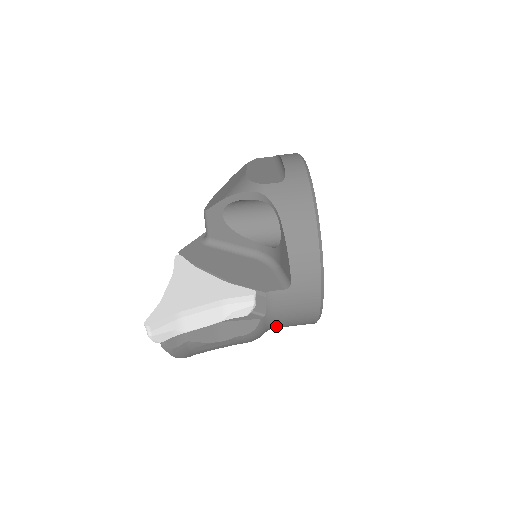
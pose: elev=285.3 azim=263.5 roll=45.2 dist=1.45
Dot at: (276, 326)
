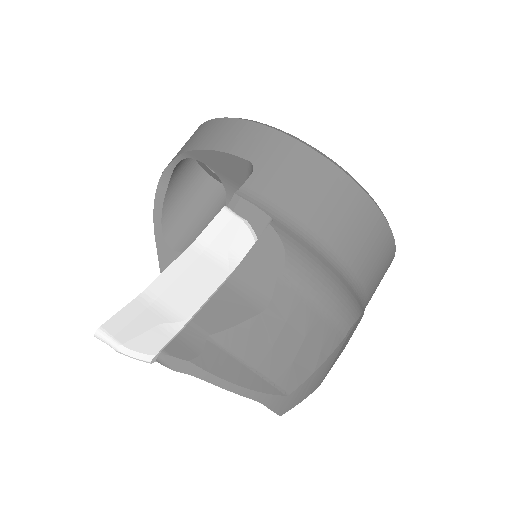
Dot at: (331, 246)
